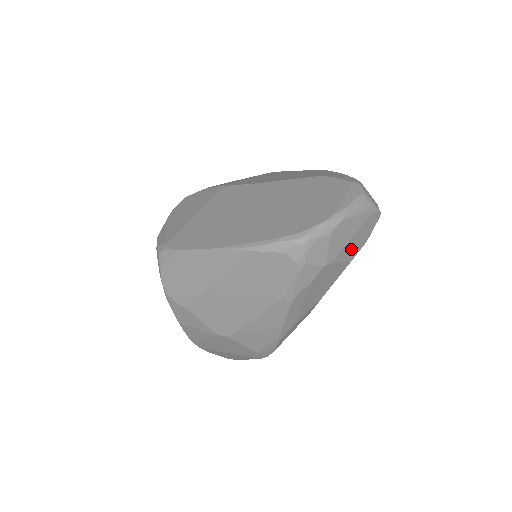
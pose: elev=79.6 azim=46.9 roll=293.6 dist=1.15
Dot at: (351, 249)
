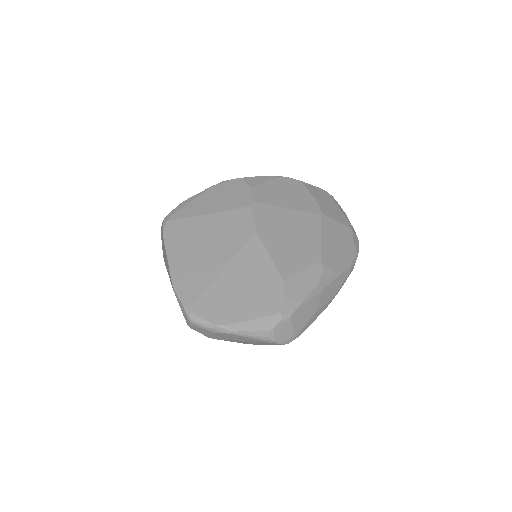
Dot at: (244, 342)
